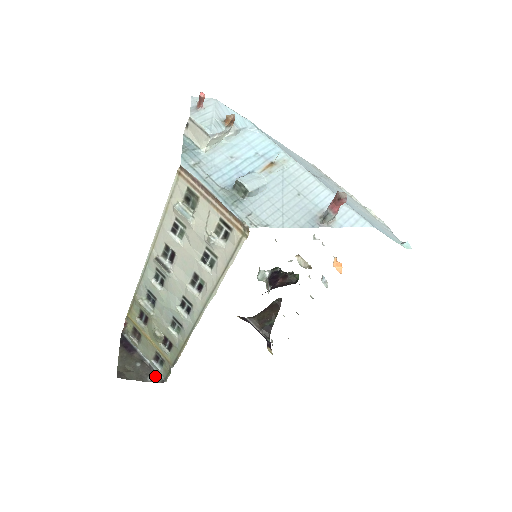
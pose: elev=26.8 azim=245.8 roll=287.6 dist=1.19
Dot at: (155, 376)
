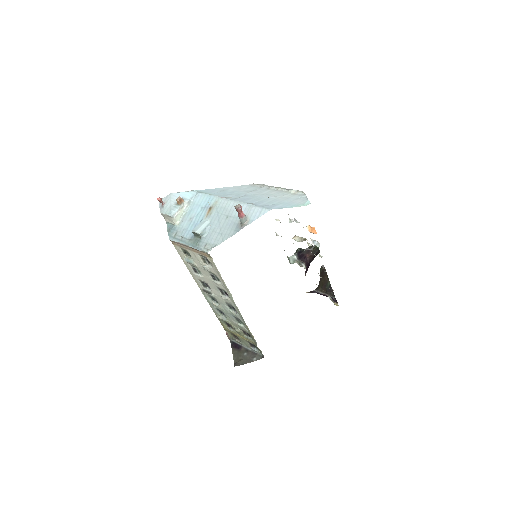
Dot at: (257, 356)
